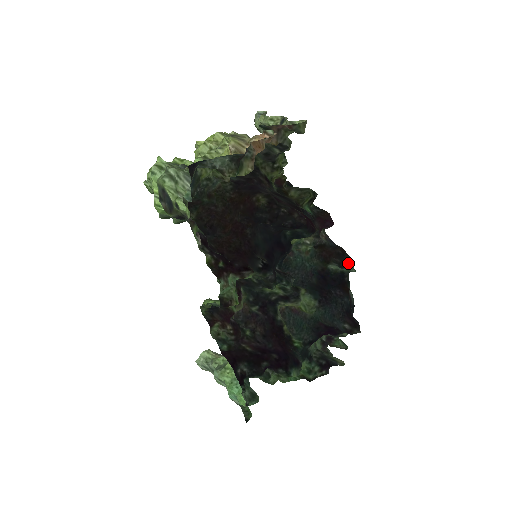
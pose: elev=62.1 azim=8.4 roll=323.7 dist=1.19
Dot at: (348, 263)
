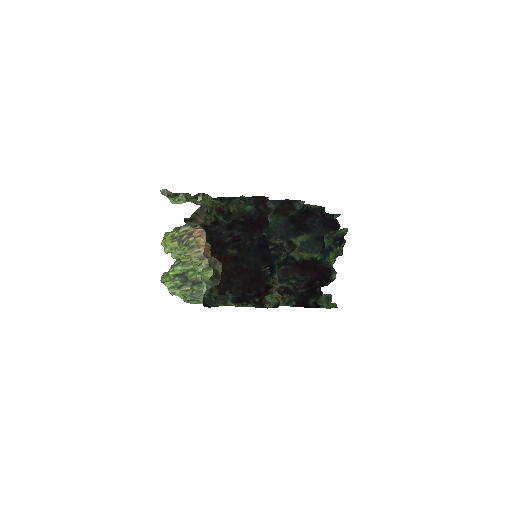
Dot at: (298, 206)
